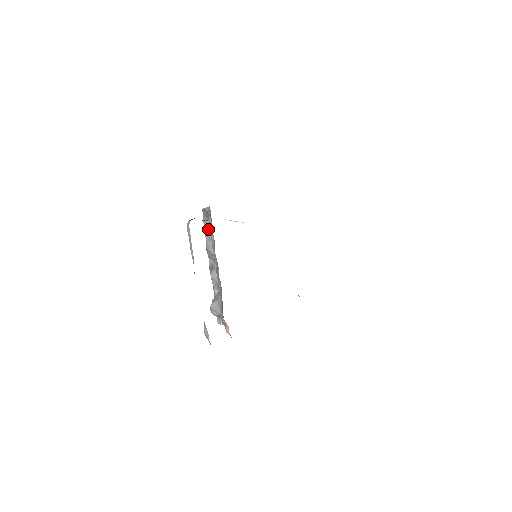
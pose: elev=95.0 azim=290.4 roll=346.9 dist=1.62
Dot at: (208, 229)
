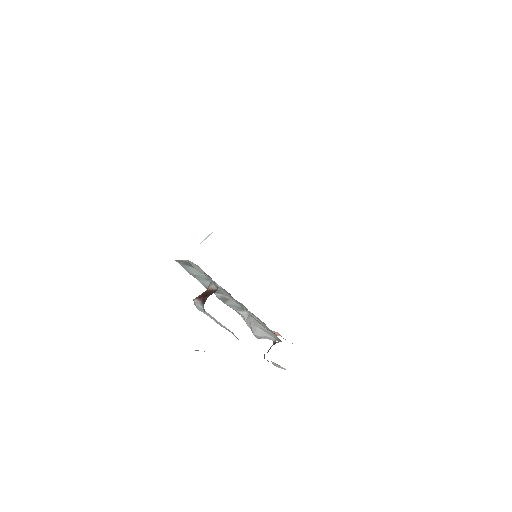
Dot at: (198, 274)
